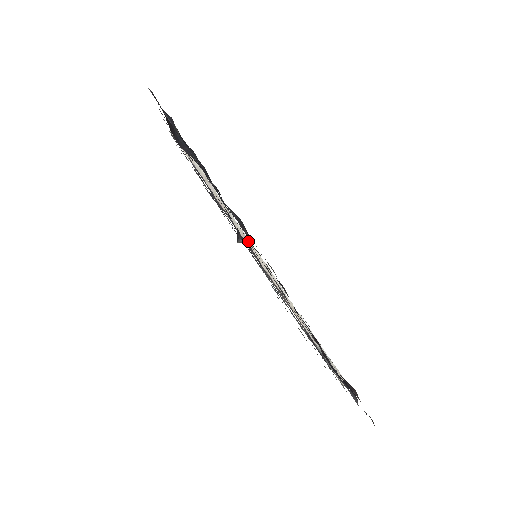
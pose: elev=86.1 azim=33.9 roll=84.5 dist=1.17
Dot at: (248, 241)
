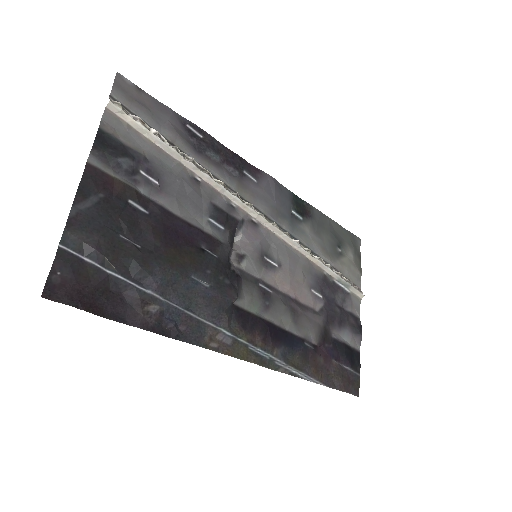
Dot at: (251, 211)
